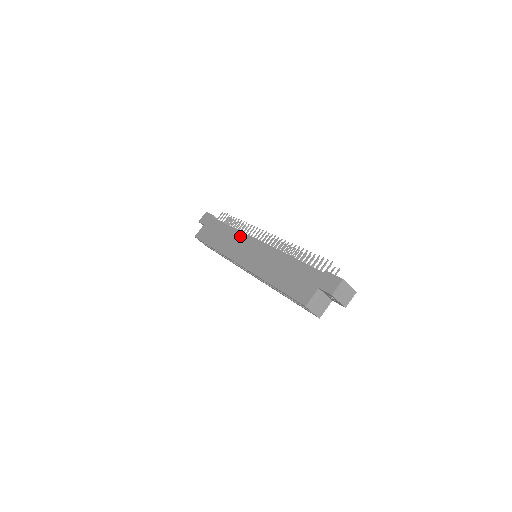
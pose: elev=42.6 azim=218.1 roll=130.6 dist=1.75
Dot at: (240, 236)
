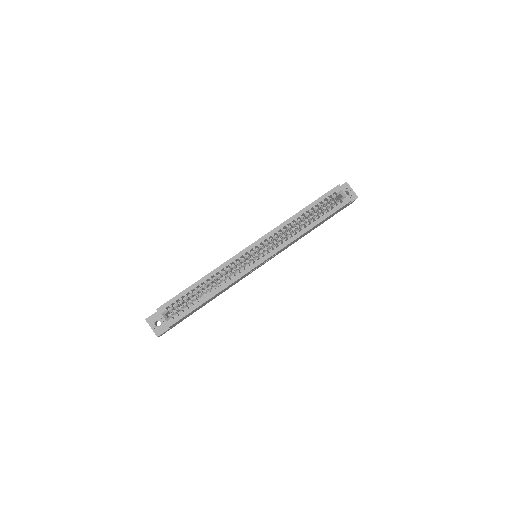
Dot at: occluded
